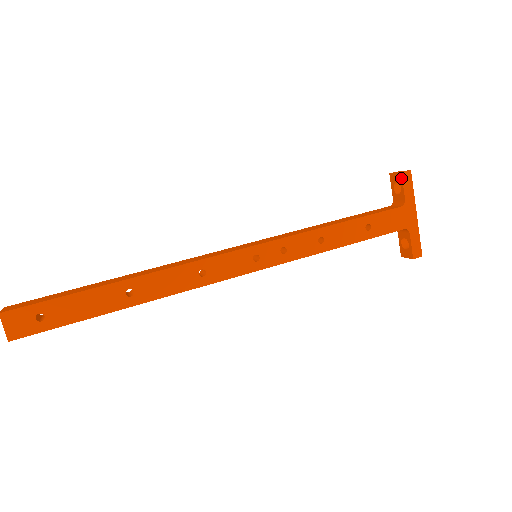
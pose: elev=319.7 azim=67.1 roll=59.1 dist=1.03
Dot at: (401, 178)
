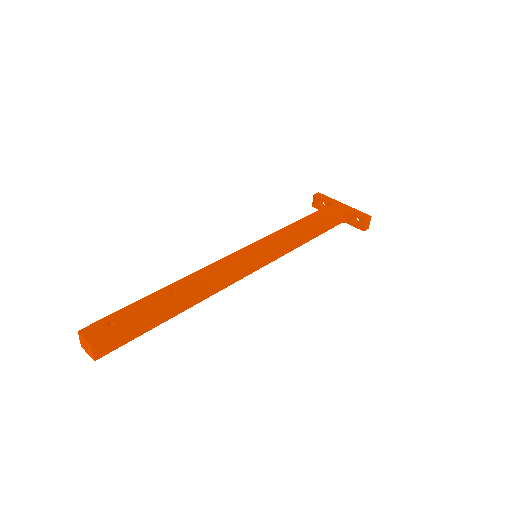
Dot at: (316, 197)
